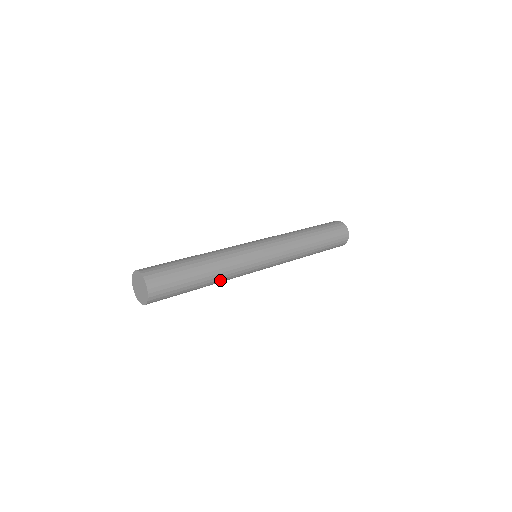
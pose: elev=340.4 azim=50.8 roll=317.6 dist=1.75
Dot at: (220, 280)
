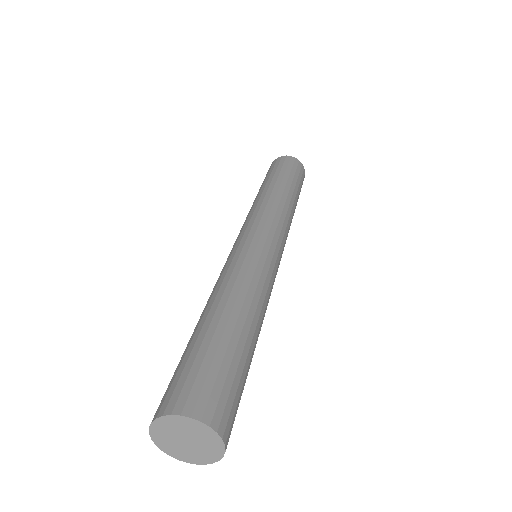
Dot at: (263, 317)
